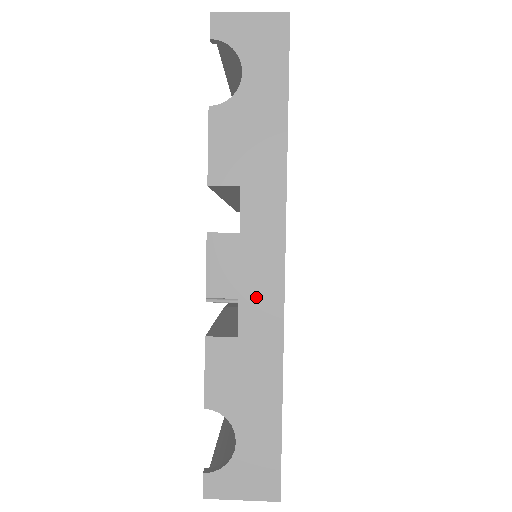
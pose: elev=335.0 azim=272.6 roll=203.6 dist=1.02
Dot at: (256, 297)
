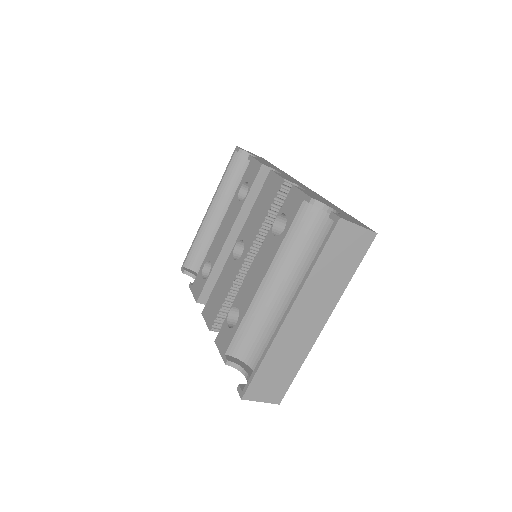
Dot at: (305, 188)
